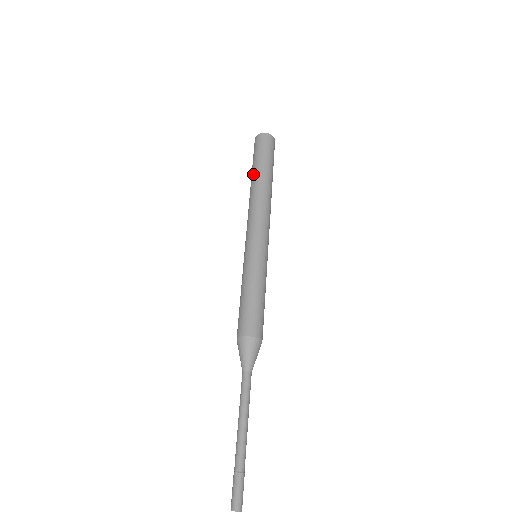
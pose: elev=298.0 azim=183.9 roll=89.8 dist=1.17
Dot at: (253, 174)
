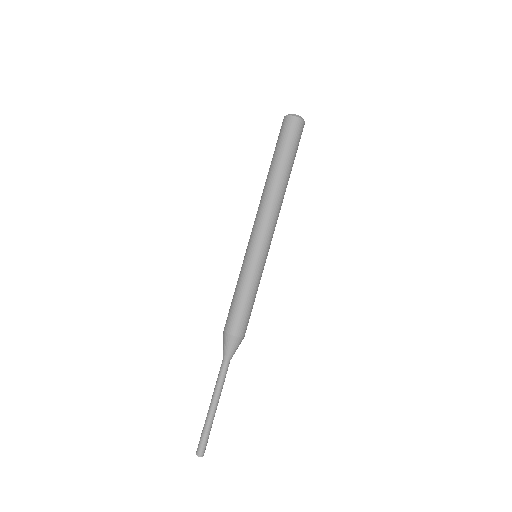
Dot at: (276, 166)
